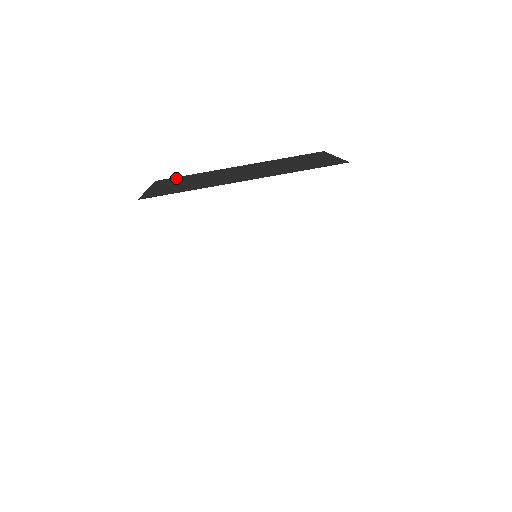
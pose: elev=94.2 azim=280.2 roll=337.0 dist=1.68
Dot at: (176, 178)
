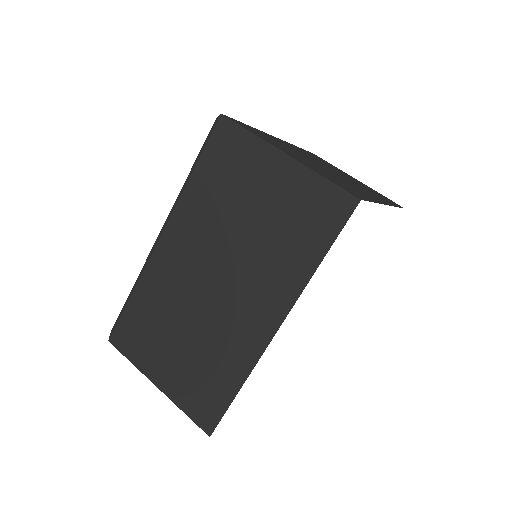
Dot at: (130, 325)
